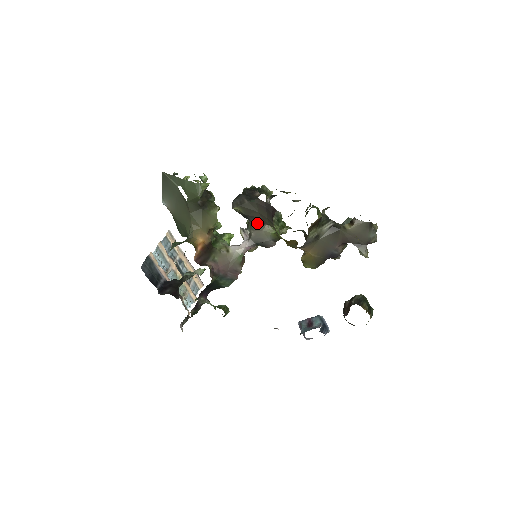
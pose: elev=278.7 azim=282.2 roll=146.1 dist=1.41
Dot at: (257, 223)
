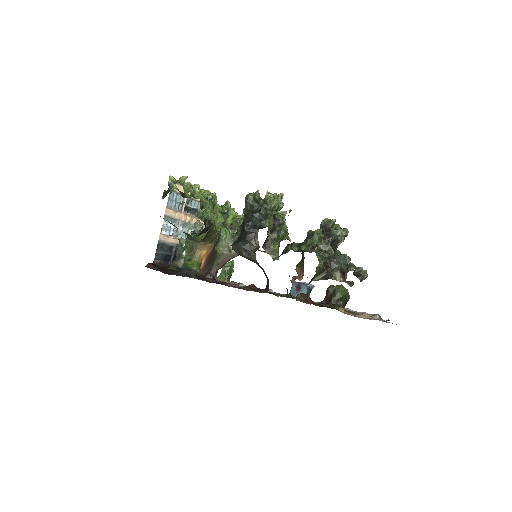
Dot at: occluded
